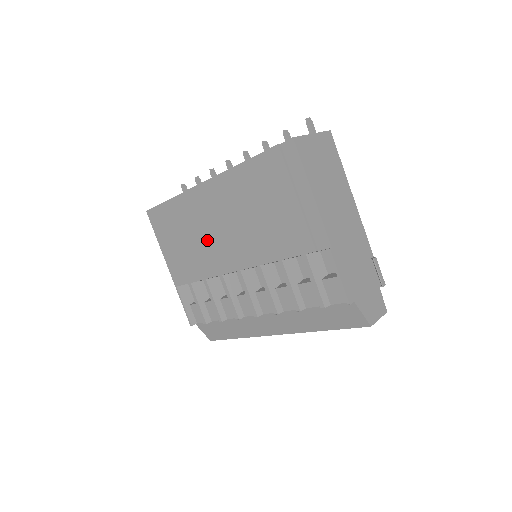
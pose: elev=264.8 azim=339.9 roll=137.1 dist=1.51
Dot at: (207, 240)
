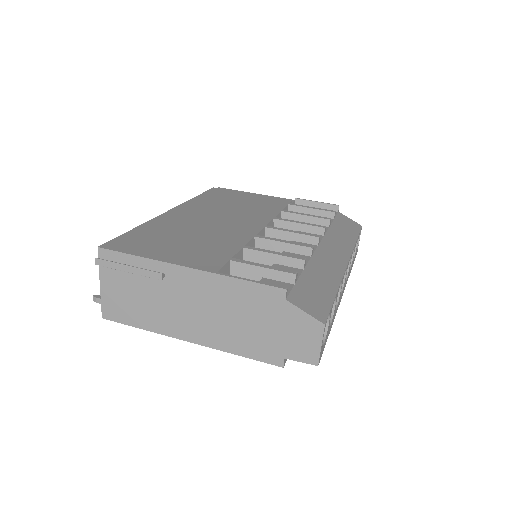
Dot at: (212, 227)
